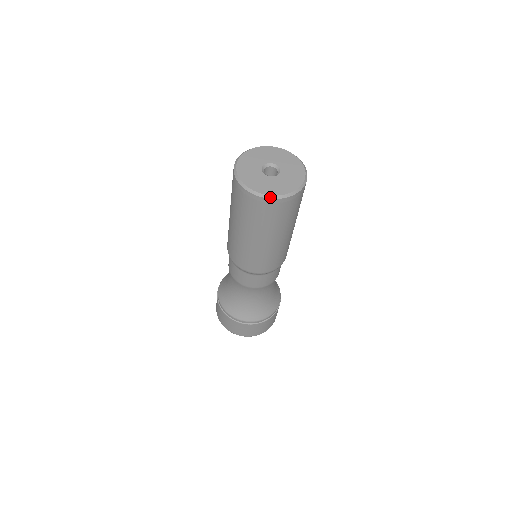
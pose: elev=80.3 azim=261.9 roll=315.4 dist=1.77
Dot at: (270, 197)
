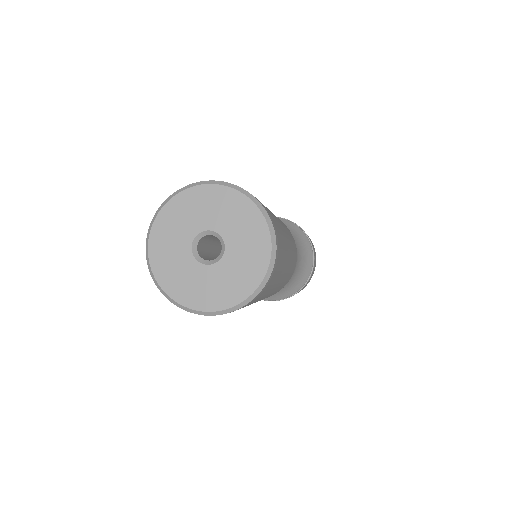
Dot at: (165, 295)
